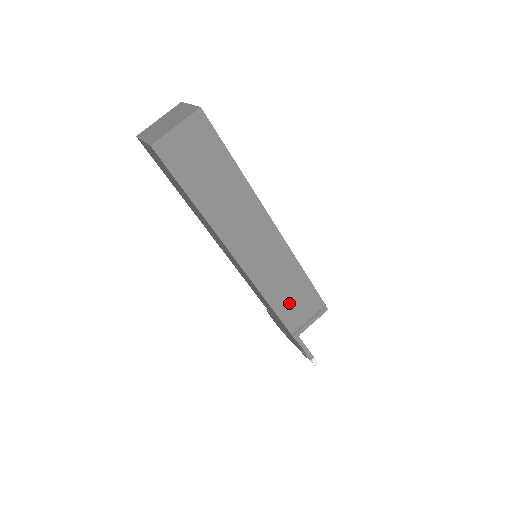
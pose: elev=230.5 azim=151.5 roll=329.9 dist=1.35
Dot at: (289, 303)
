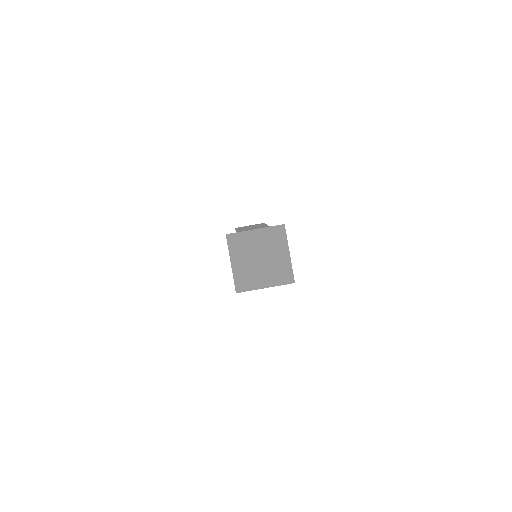
Dot at: occluded
